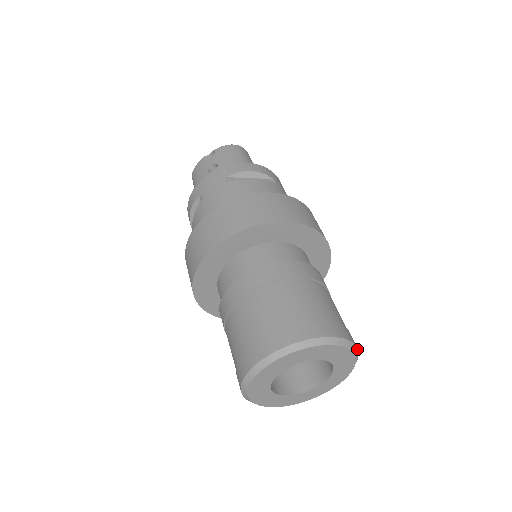
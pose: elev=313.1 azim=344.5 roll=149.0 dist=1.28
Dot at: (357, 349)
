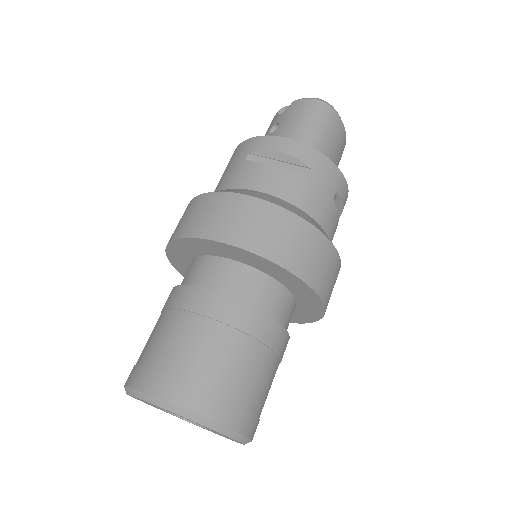
Dot at: (233, 432)
